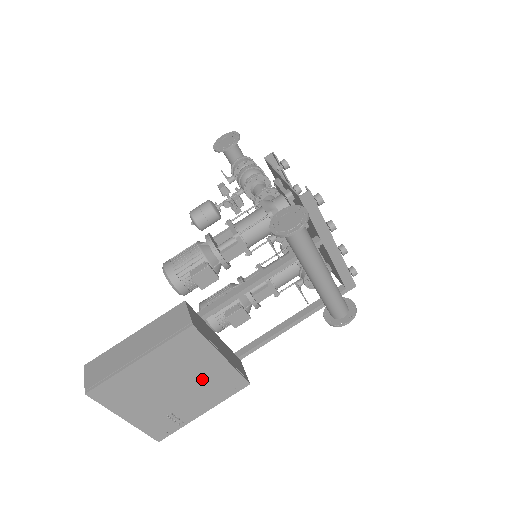
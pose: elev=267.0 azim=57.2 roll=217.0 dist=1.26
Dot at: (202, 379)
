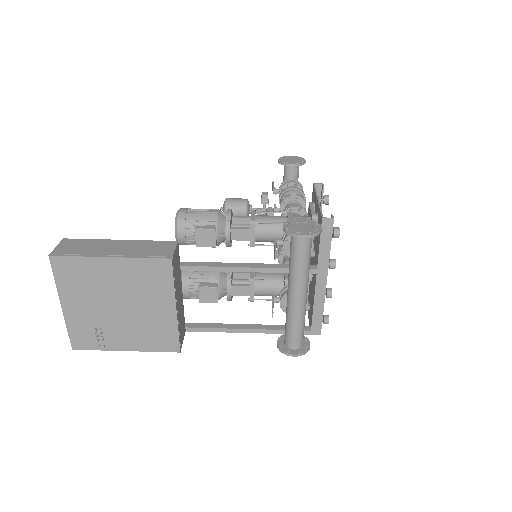
Dot at: (146, 316)
